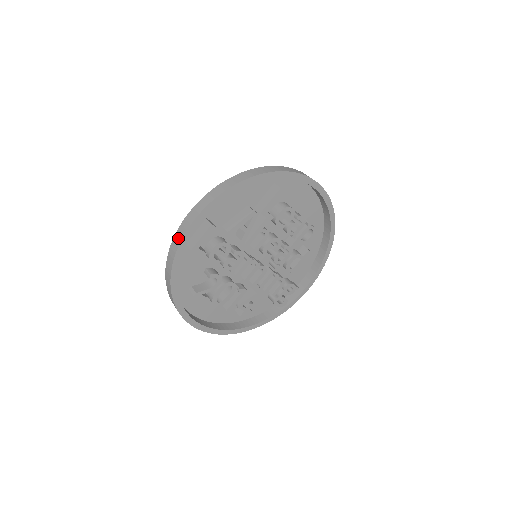
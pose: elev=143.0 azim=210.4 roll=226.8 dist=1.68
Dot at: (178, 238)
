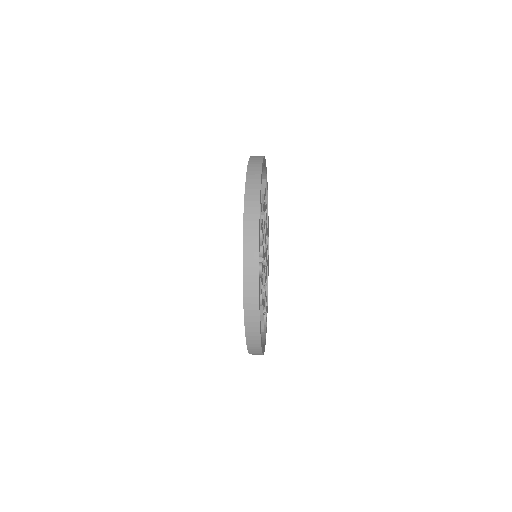
Dot at: (253, 200)
